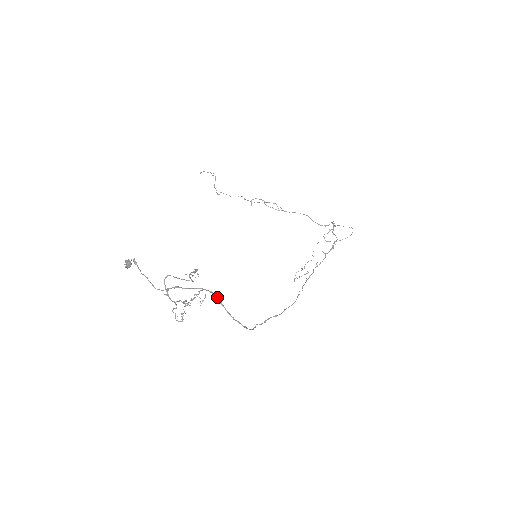
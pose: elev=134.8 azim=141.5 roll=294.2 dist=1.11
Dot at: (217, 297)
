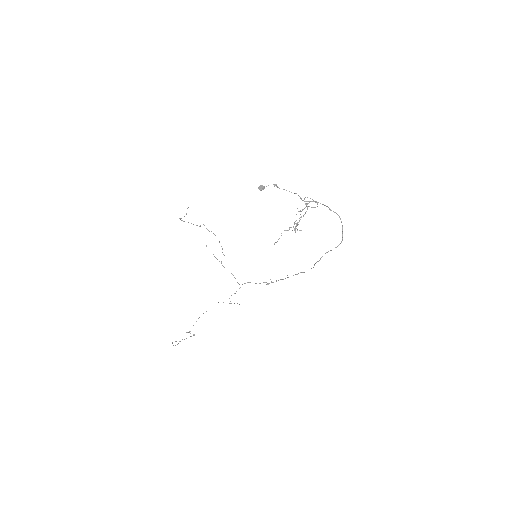
Dot at: occluded
